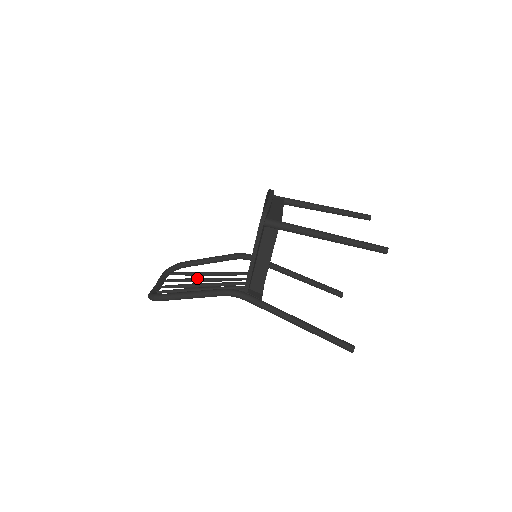
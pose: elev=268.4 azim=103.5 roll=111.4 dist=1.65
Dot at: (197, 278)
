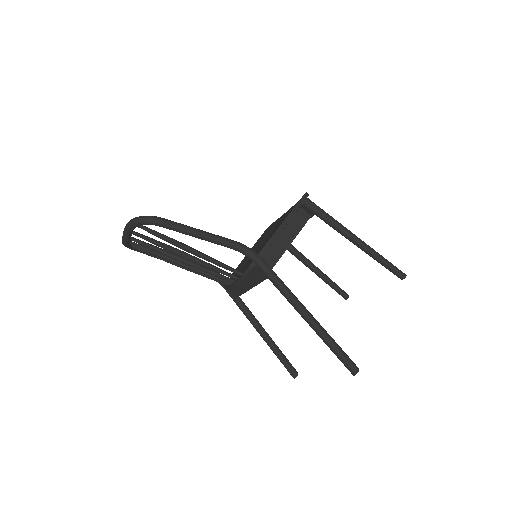
Dot at: occluded
